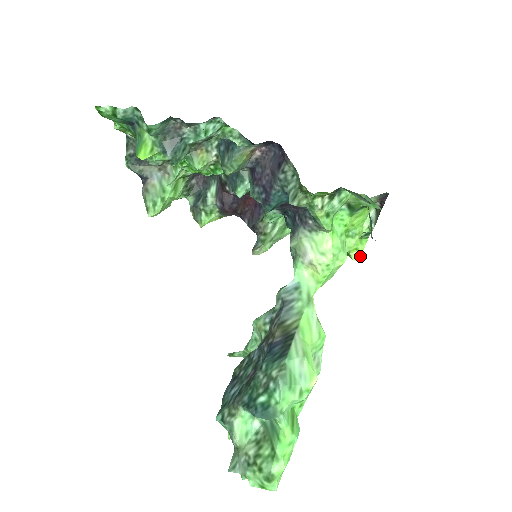
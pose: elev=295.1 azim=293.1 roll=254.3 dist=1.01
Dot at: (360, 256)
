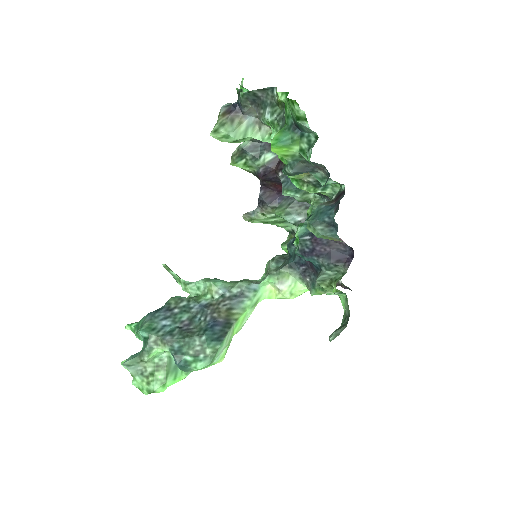
Dot at: occluded
